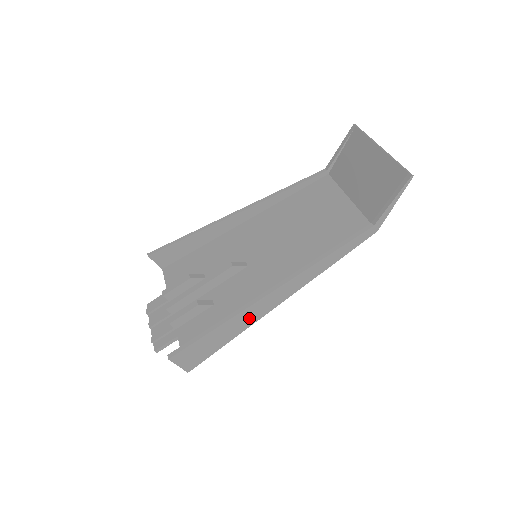
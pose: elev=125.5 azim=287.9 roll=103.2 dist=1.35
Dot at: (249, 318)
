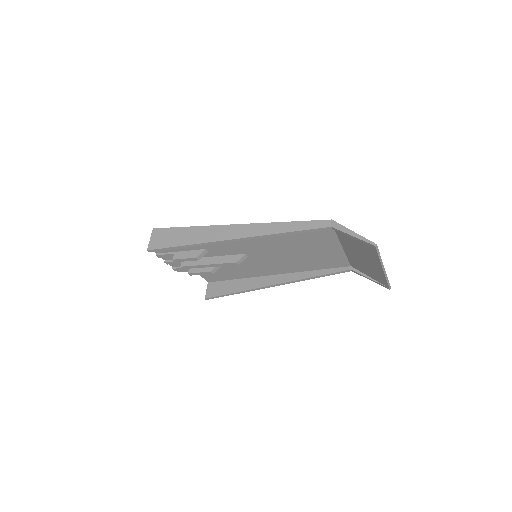
Dot at: (254, 282)
